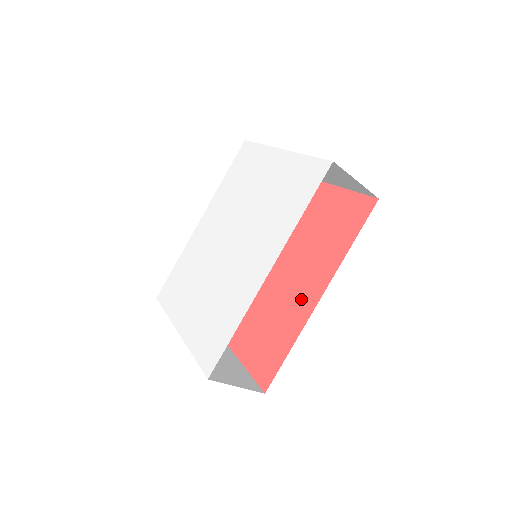
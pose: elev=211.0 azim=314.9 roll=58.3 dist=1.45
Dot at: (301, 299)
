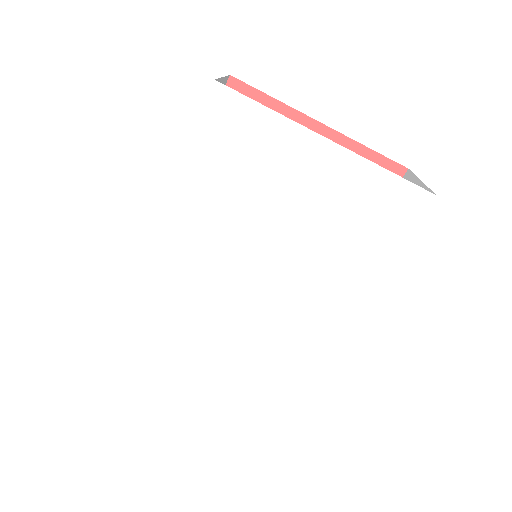
Dot at: occluded
